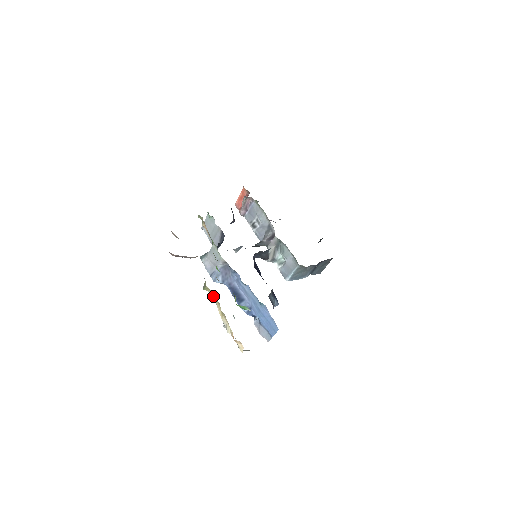
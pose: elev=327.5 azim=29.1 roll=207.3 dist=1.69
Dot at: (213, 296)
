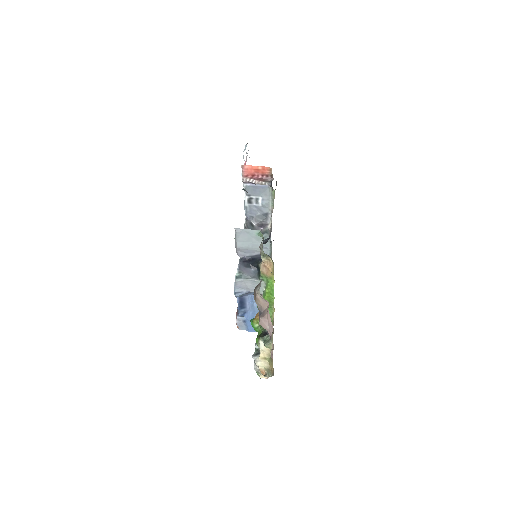
Dot at: (267, 350)
